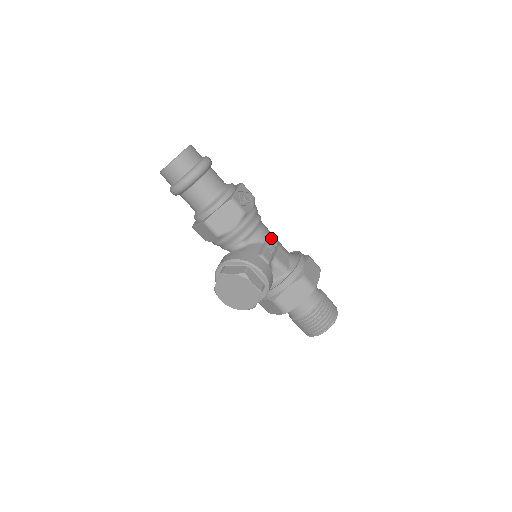
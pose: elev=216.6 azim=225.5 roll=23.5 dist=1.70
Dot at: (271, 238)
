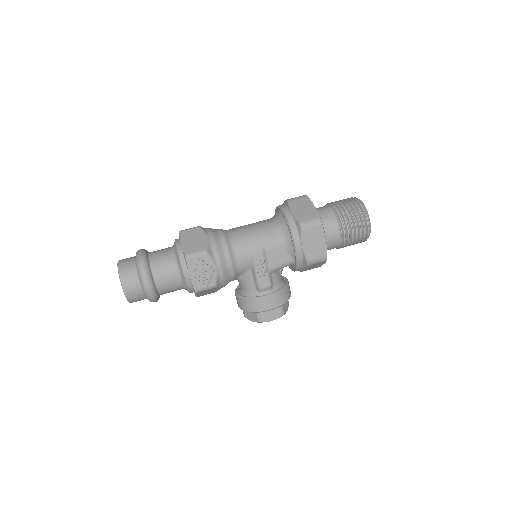
Dot at: (254, 259)
